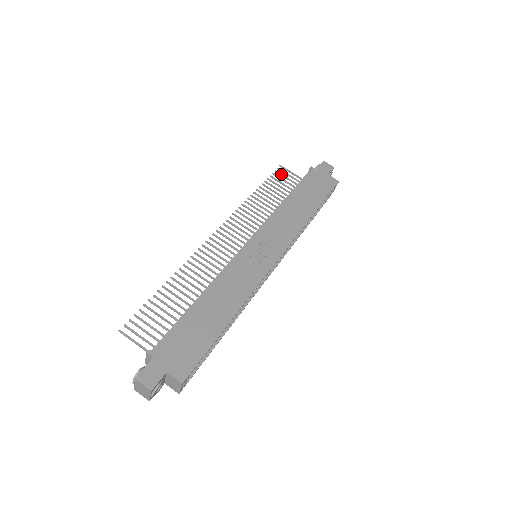
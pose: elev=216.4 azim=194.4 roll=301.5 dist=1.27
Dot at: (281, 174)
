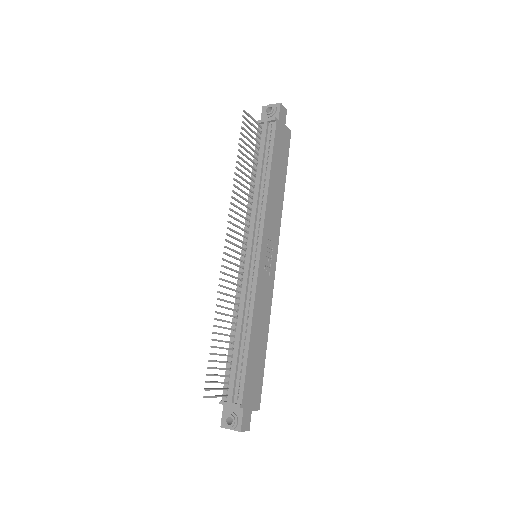
Dot at: (247, 126)
